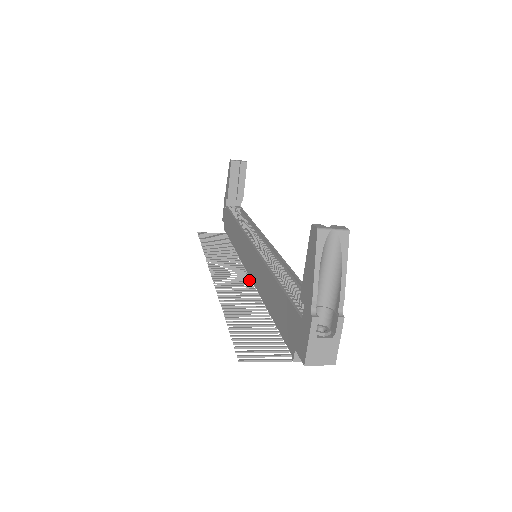
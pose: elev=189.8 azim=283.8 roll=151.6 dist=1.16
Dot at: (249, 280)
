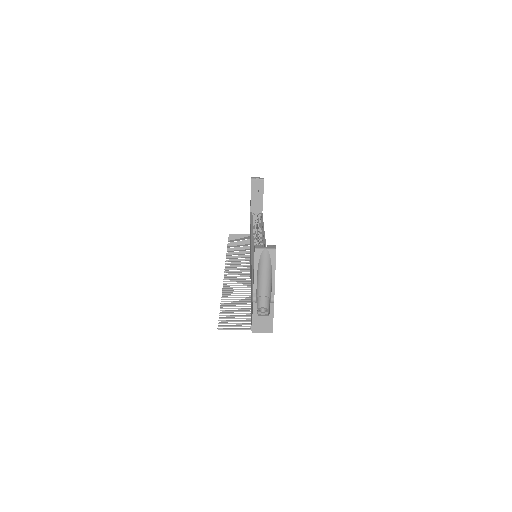
Dot at: occluded
